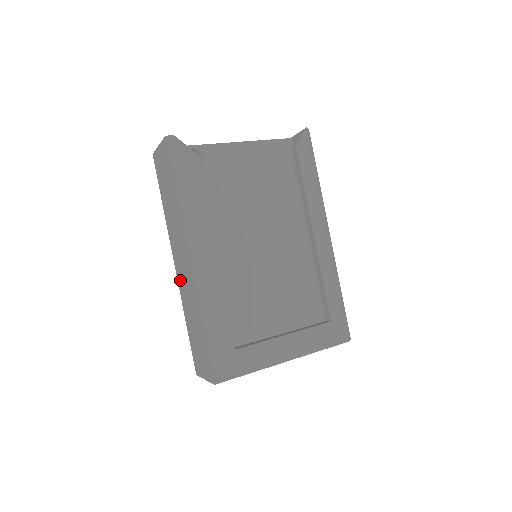
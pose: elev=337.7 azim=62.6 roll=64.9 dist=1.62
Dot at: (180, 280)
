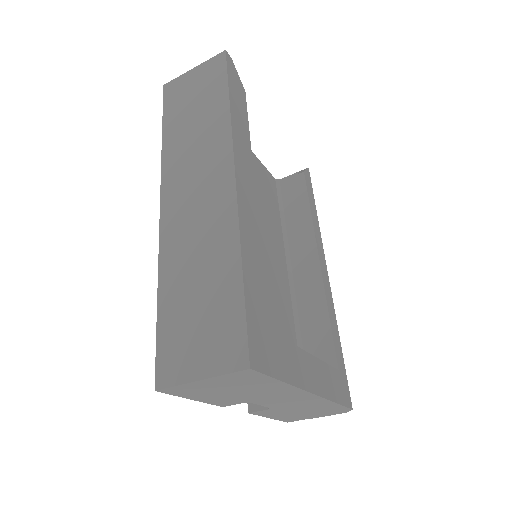
Dot at: (173, 223)
